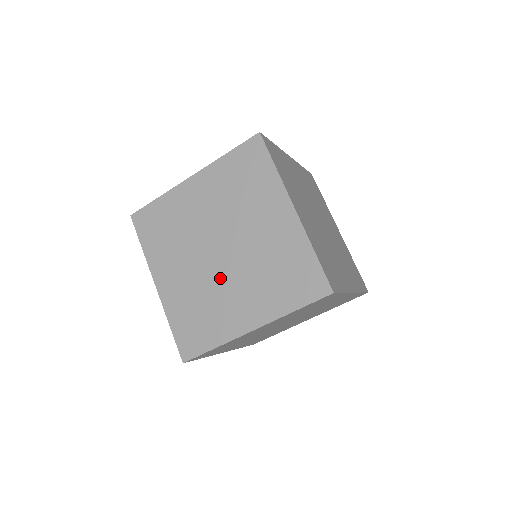
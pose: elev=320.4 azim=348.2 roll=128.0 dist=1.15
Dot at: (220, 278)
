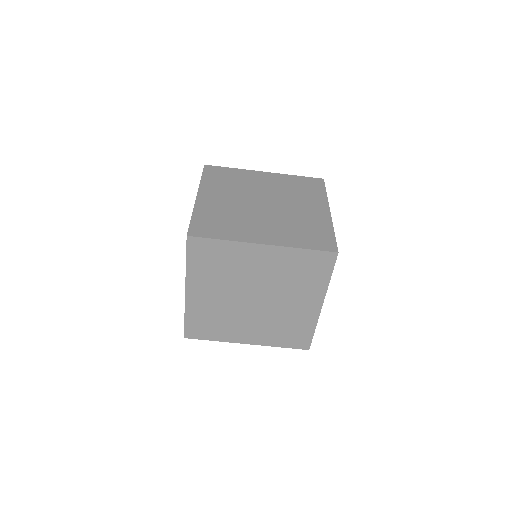
Dot at: (243, 312)
